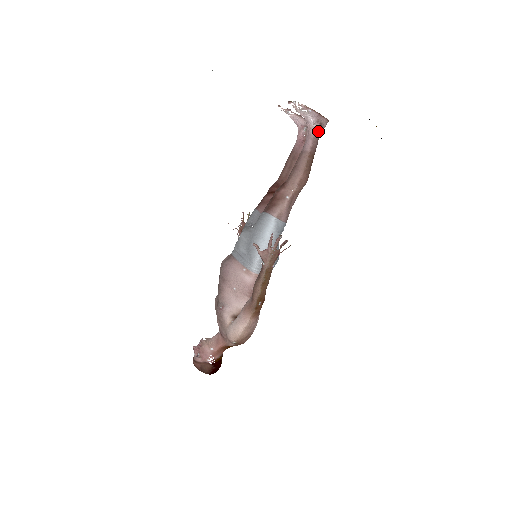
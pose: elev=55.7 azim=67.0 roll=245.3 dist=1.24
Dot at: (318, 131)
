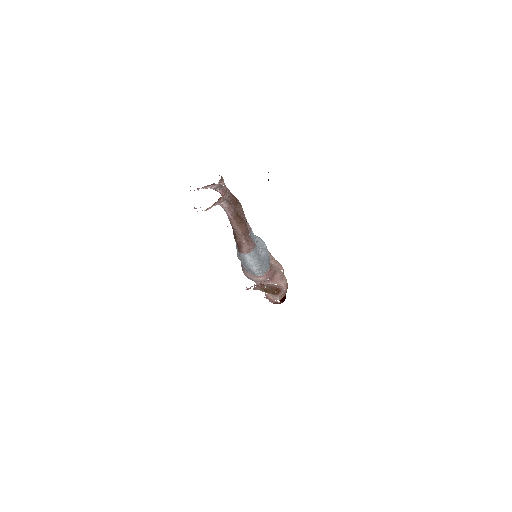
Dot at: (226, 204)
